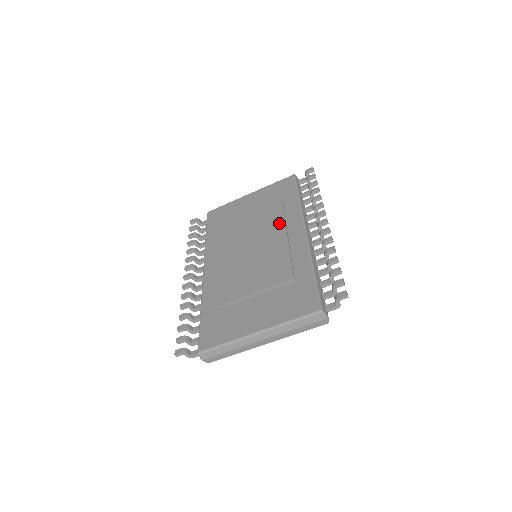
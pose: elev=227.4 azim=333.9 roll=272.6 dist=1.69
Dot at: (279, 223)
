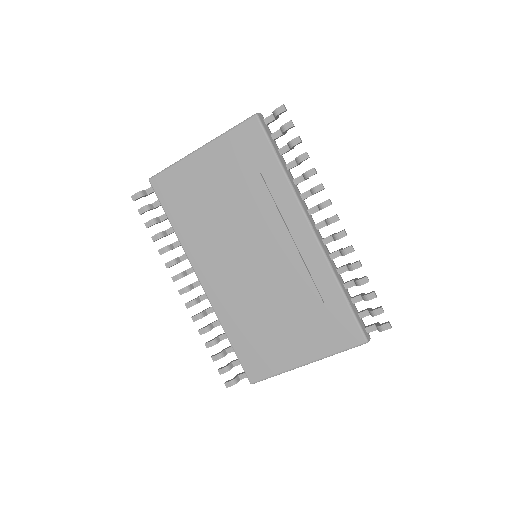
Dot at: (273, 217)
